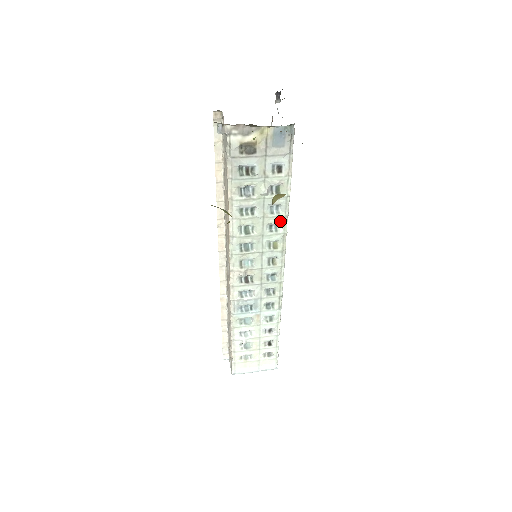
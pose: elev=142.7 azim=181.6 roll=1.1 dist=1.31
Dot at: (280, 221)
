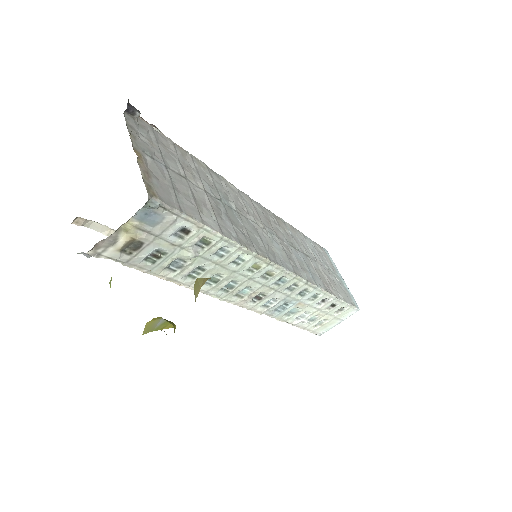
Dot at: (238, 254)
